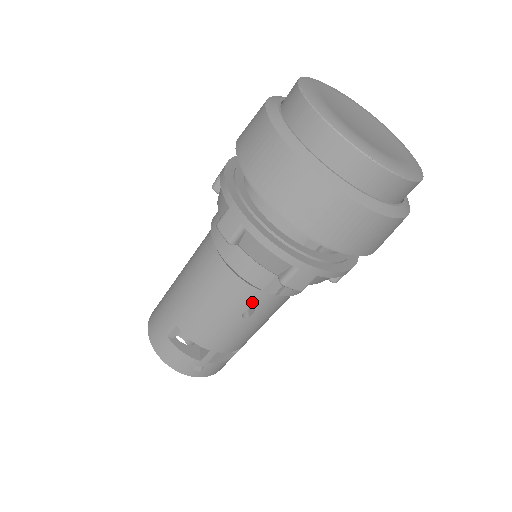
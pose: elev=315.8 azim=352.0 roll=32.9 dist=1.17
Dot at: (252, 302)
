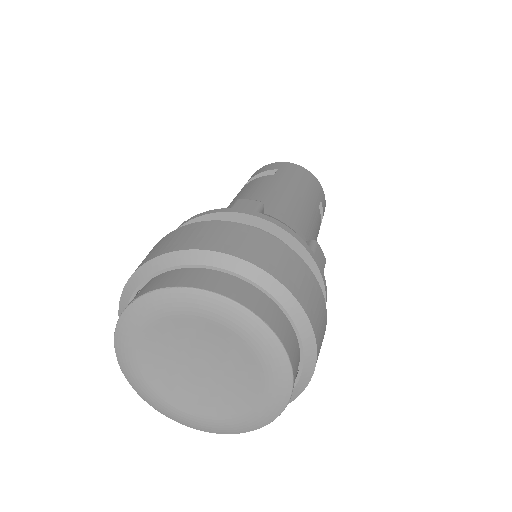
Dot at: occluded
